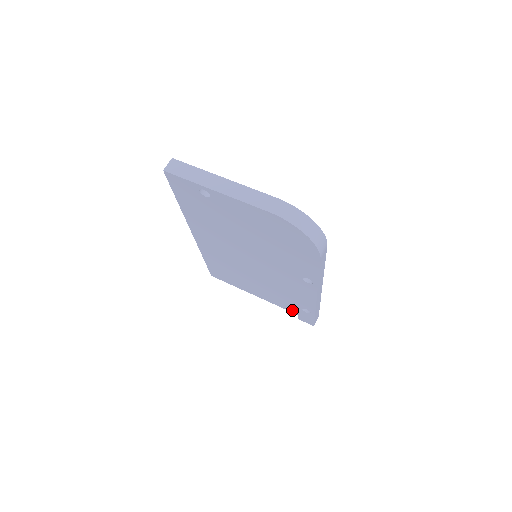
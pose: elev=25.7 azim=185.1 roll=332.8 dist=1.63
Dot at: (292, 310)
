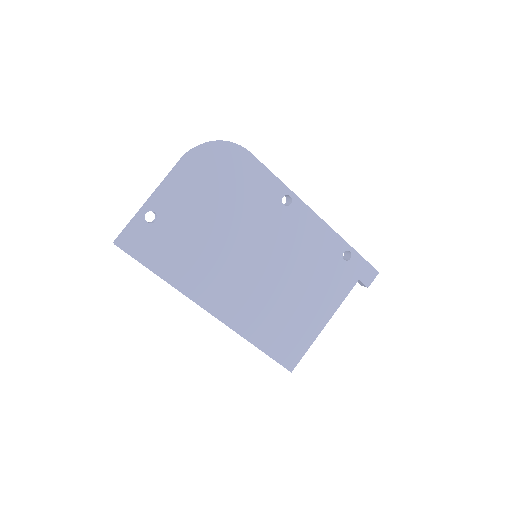
Dot at: (349, 281)
